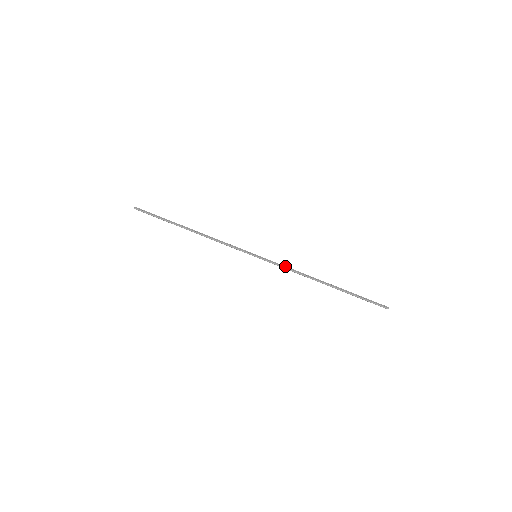
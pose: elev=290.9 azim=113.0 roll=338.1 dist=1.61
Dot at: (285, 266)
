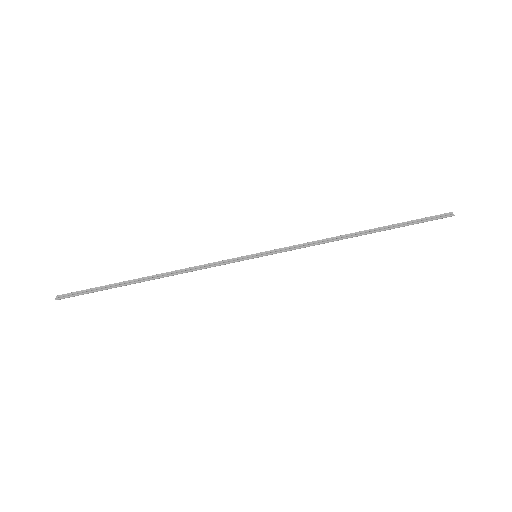
Dot at: (300, 244)
